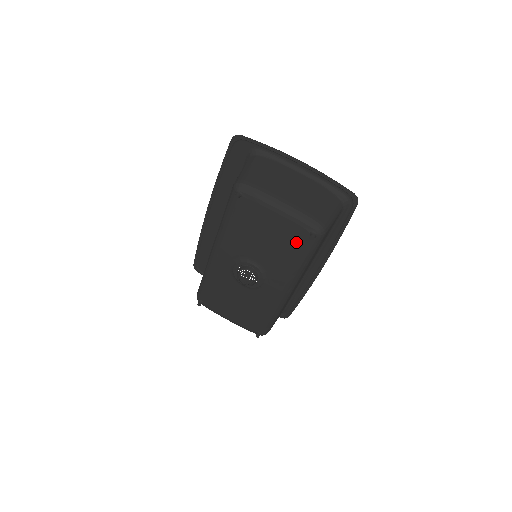
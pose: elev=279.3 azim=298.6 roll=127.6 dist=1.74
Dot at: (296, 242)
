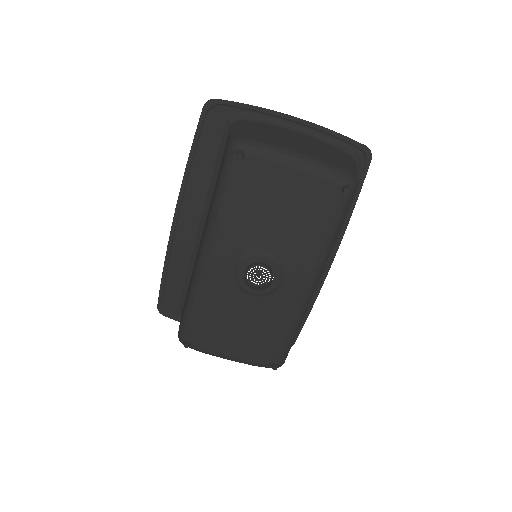
Dot at: (323, 205)
